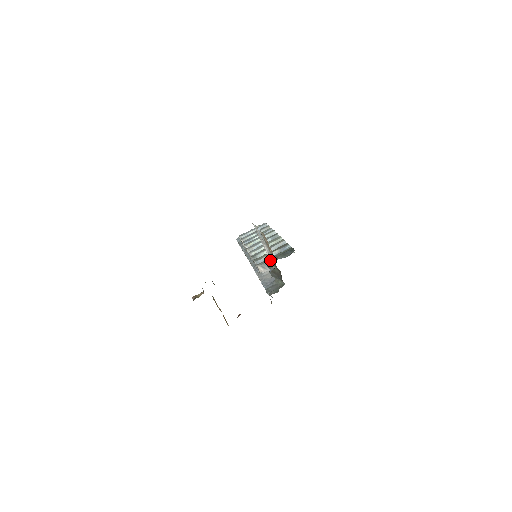
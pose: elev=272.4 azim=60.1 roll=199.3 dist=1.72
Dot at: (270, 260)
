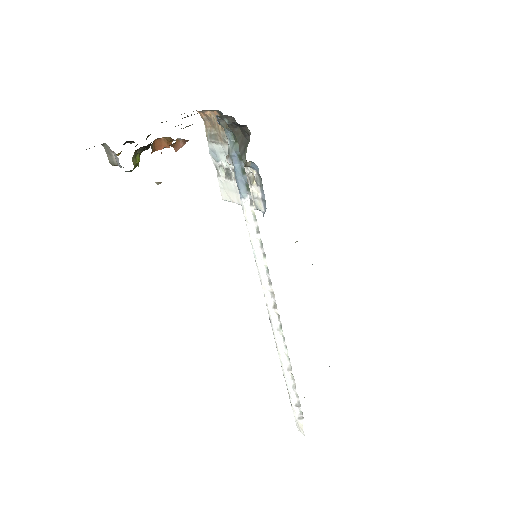
Dot at: occluded
